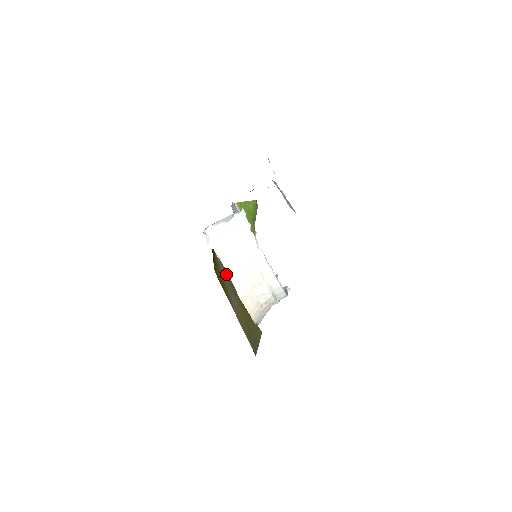
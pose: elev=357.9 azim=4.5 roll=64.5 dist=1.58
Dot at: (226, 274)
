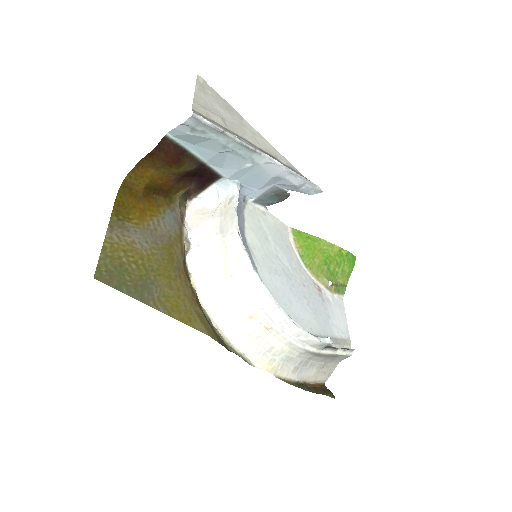
Dot at: (172, 235)
